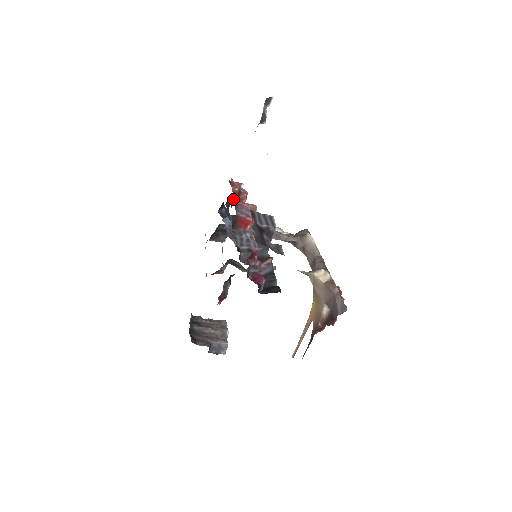
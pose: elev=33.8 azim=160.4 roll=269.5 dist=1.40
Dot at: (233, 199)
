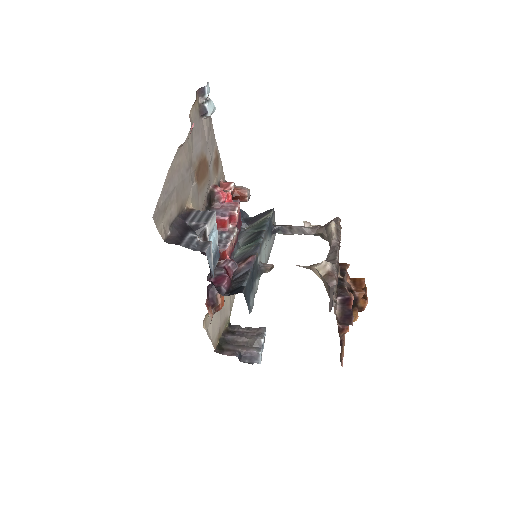
Dot at: occluded
